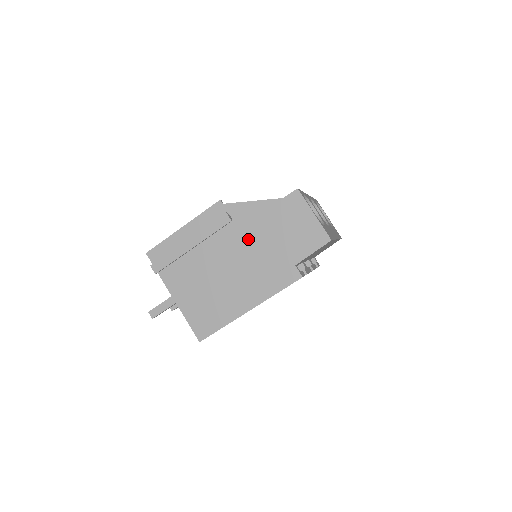
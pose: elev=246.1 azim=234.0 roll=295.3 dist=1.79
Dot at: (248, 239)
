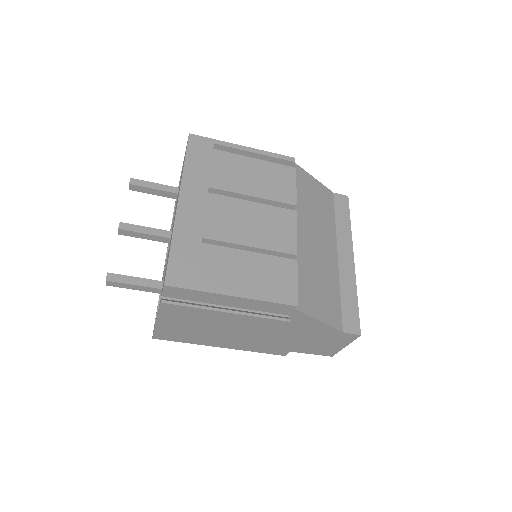
Dot at: (280, 330)
